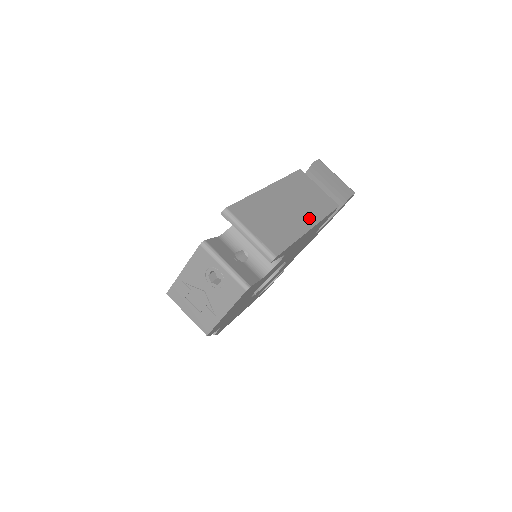
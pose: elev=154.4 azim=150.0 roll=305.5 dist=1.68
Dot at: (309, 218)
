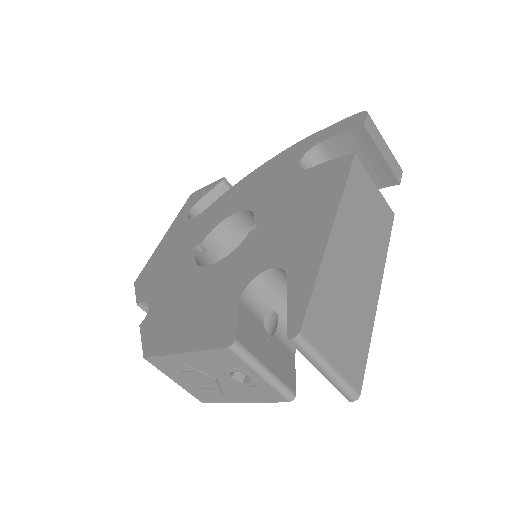
Dot at: (375, 270)
